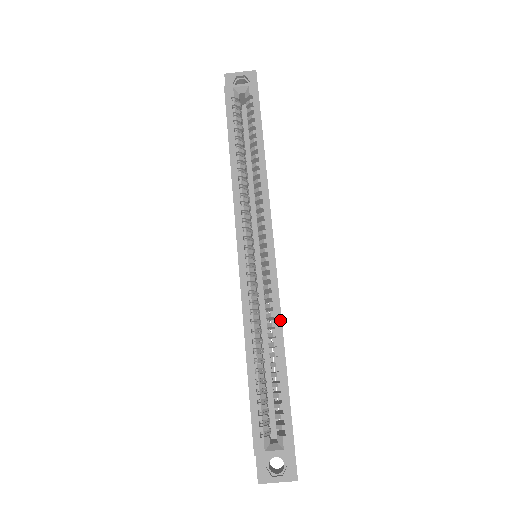
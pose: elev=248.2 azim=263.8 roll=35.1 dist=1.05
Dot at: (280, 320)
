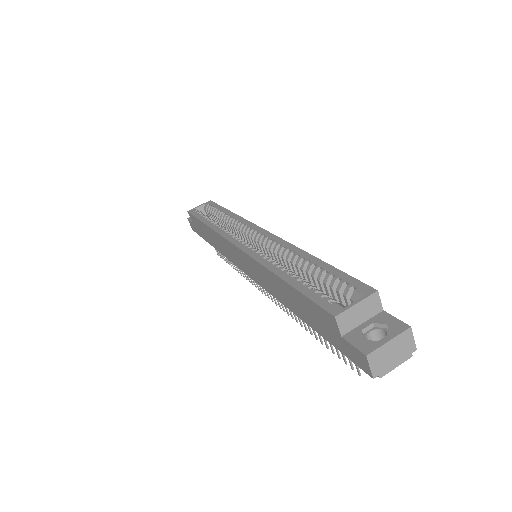
Dot at: (295, 247)
